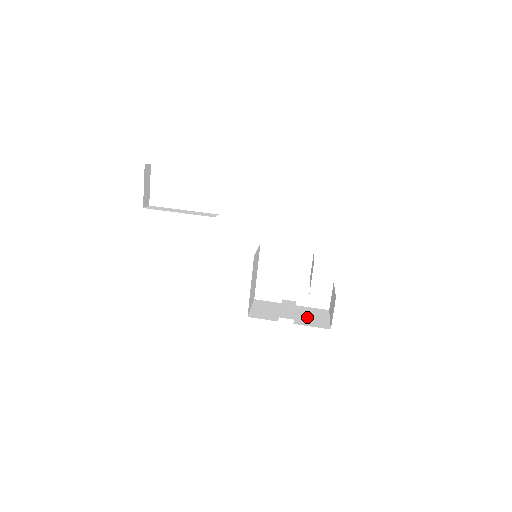
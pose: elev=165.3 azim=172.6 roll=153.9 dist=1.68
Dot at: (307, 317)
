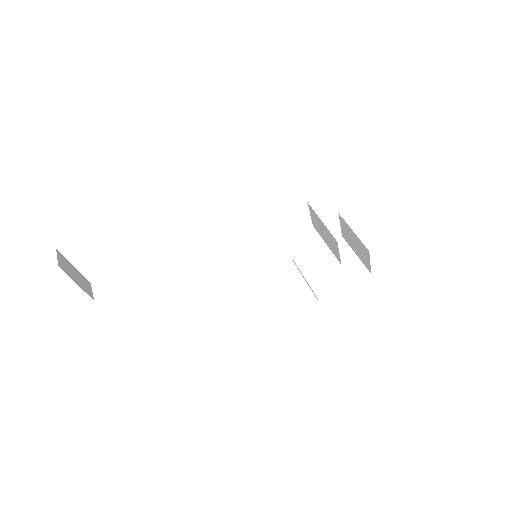
Dot at: (335, 269)
